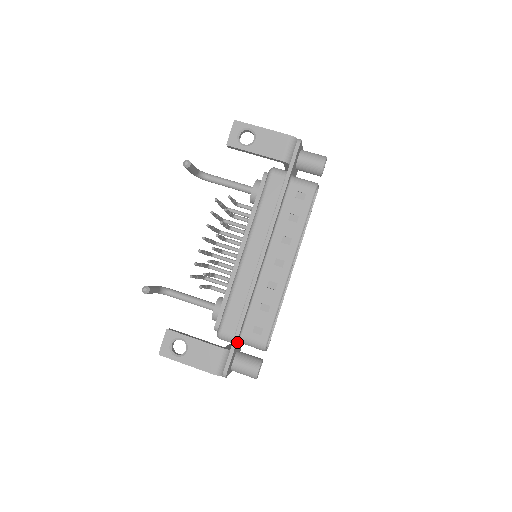
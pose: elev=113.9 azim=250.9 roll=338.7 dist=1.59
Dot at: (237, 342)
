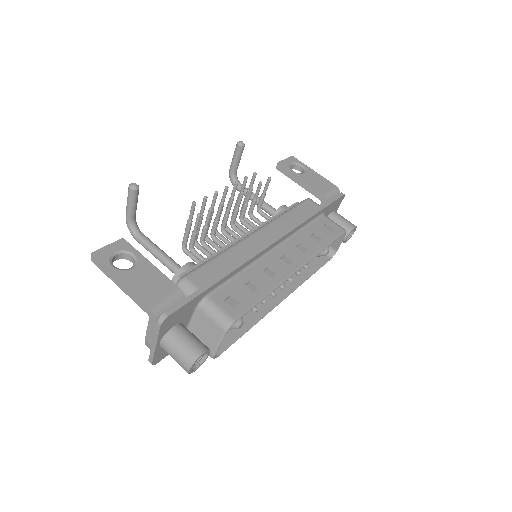
Dot at: (200, 298)
